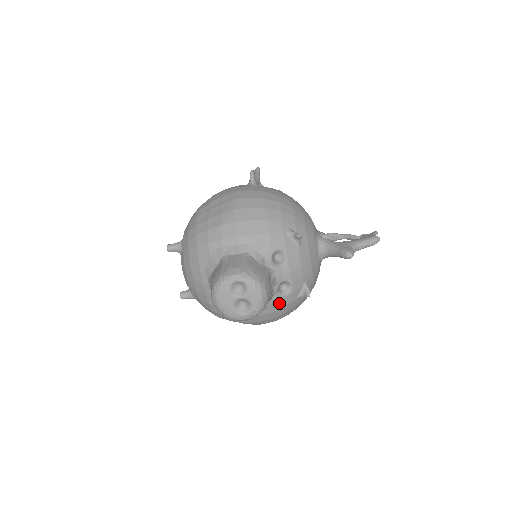
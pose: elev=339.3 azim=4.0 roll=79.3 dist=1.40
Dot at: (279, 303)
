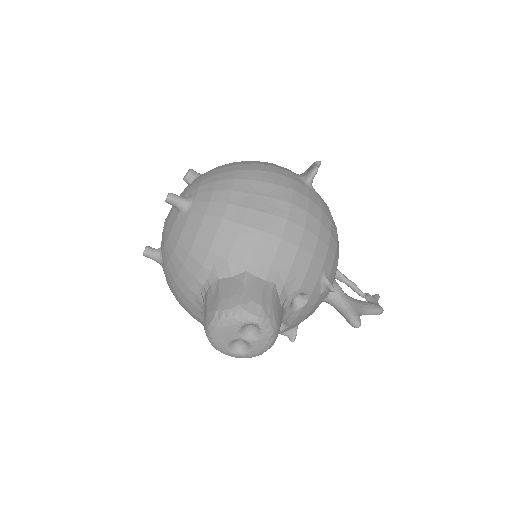
Dot at: occluded
